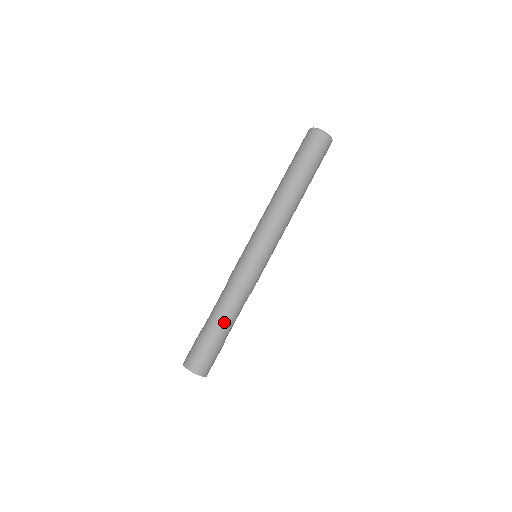
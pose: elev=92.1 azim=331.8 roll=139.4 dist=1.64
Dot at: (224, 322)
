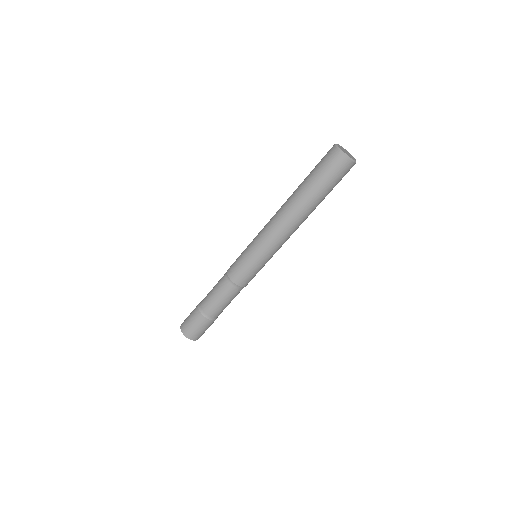
Dot at: (223, 309)
